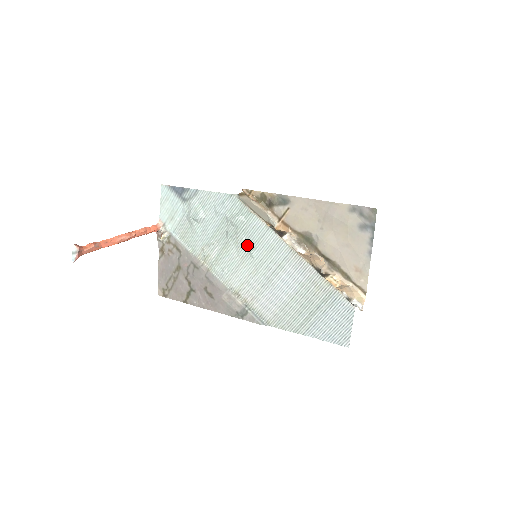
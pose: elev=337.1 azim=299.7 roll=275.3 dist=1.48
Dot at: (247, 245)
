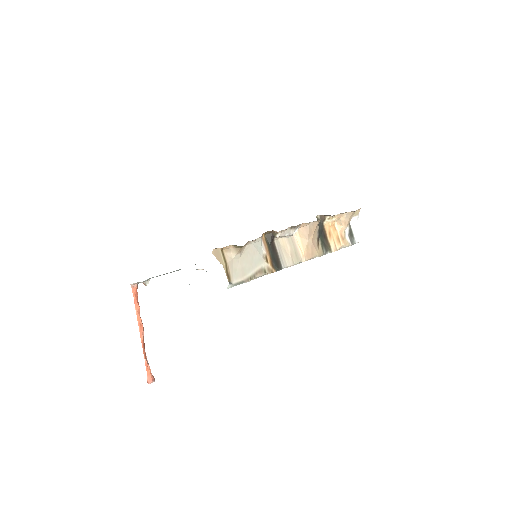
Dot at: occluded
